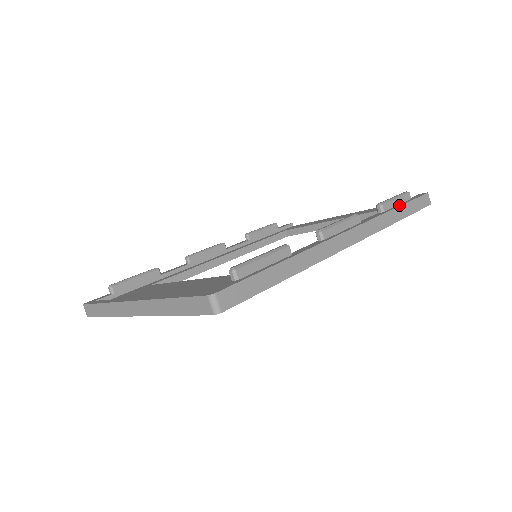
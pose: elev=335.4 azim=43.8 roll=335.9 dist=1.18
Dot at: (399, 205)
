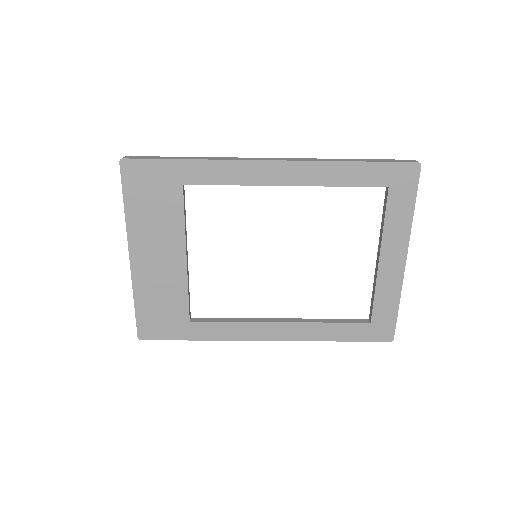
Dot at: occluded
